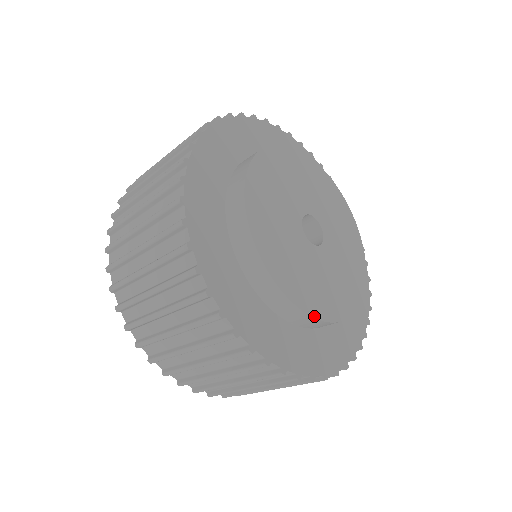
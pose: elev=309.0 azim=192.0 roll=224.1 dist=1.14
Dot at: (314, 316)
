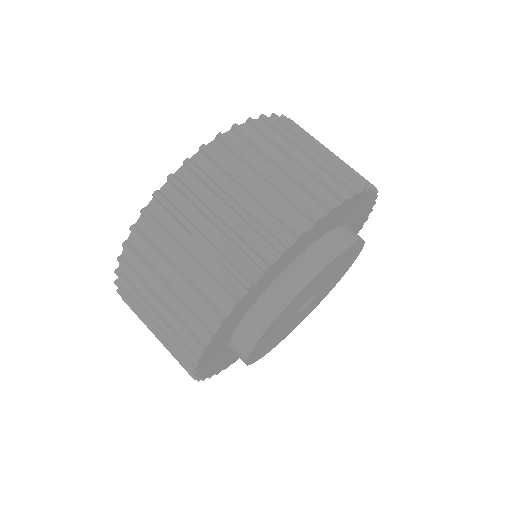
Dot at: (249, 364)
